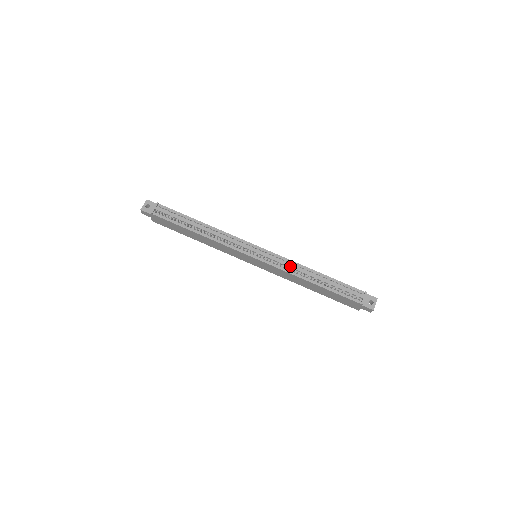
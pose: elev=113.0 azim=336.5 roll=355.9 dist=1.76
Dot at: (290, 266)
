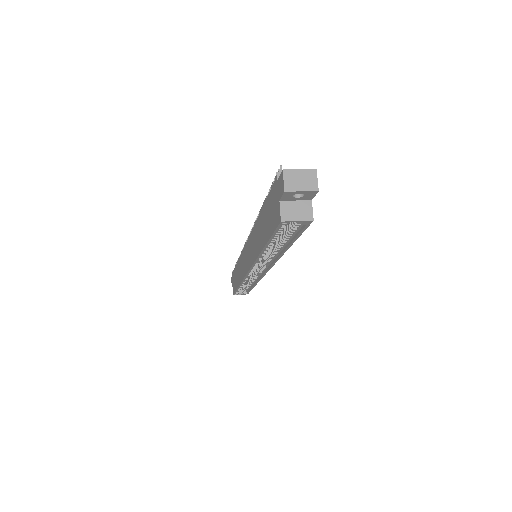
Dot at: occluded
